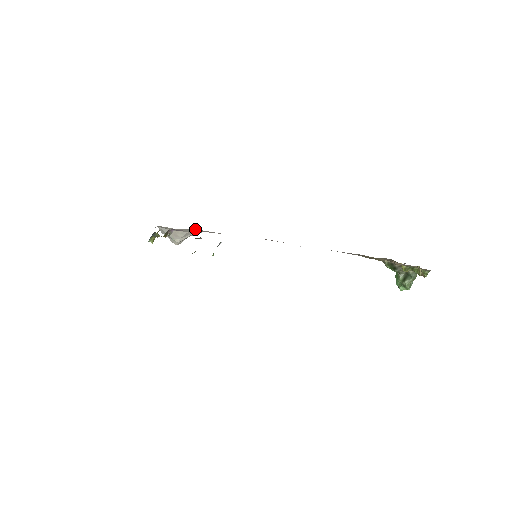
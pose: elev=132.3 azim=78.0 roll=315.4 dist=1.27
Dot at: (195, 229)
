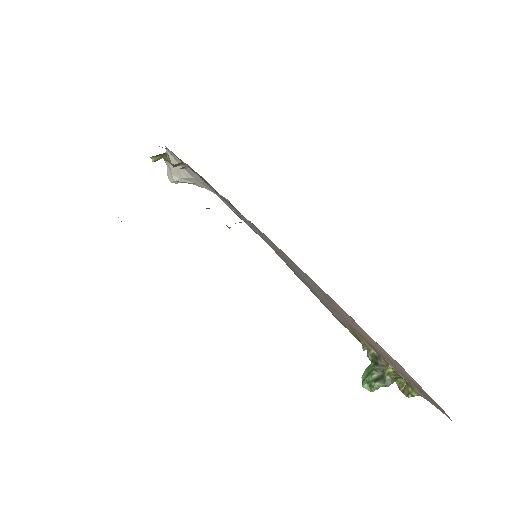
Dot at: occluded
